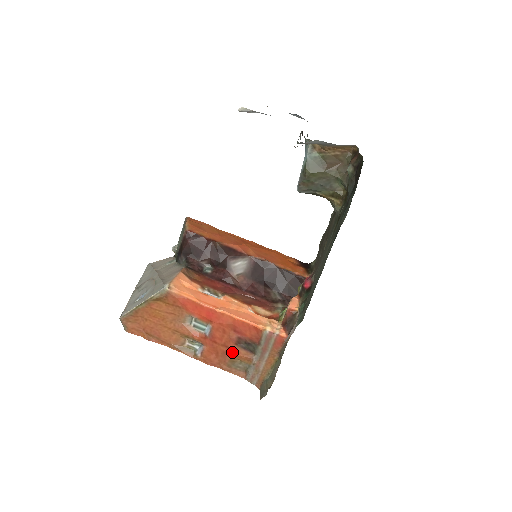
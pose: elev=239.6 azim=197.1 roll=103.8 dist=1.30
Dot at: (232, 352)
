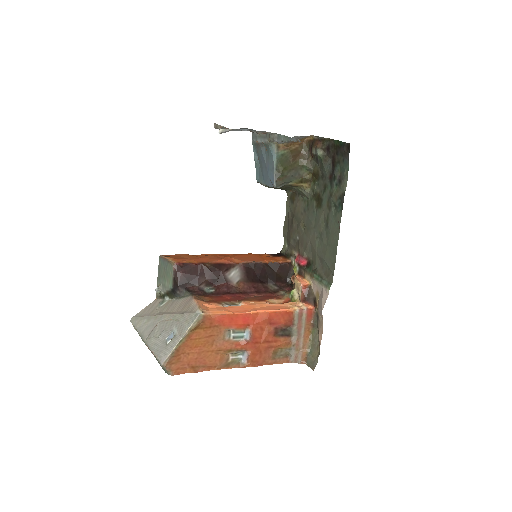
Dot at: (273, 344)
